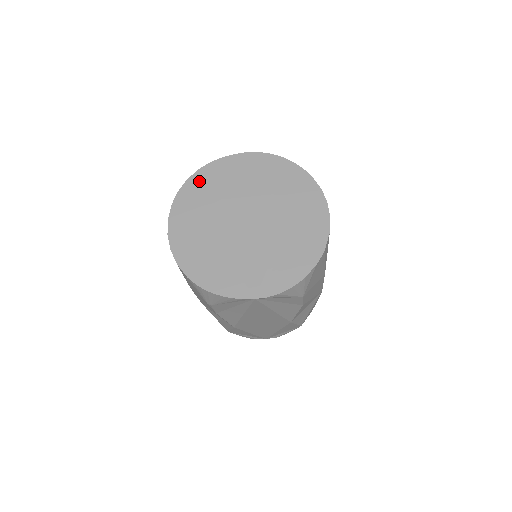
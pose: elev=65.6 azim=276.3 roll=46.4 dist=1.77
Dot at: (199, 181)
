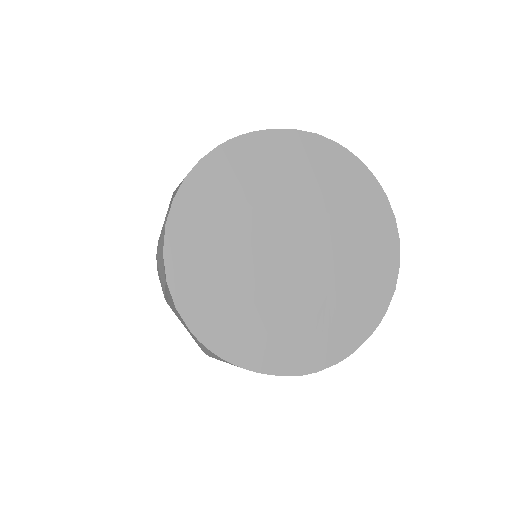
Dot at: (222, 166)
